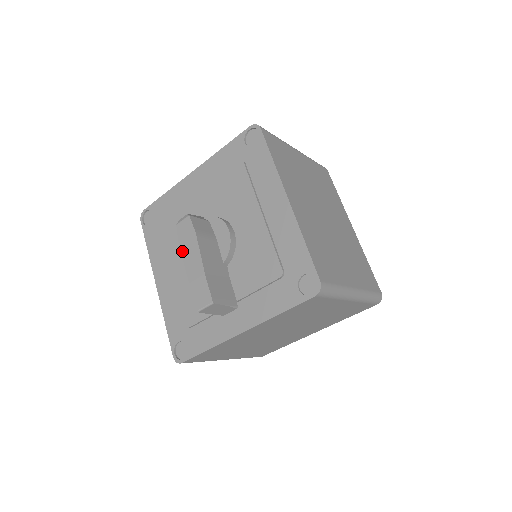
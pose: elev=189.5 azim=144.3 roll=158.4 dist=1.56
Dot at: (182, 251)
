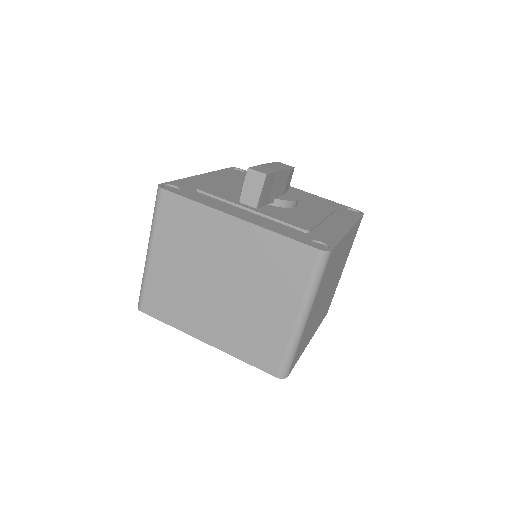
Dot at: (271, 163)
